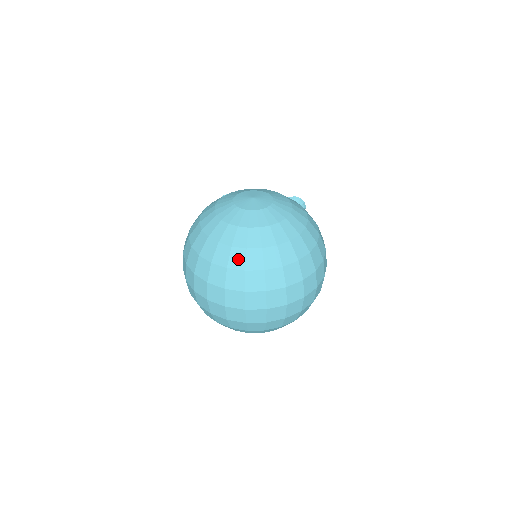
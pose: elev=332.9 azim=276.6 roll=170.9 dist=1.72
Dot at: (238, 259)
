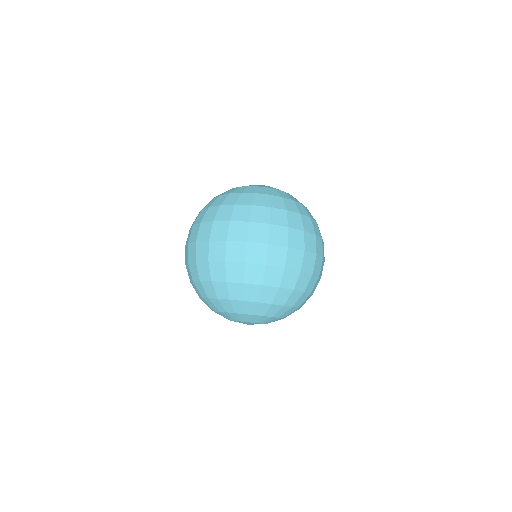
Dot at: (246, 199)
